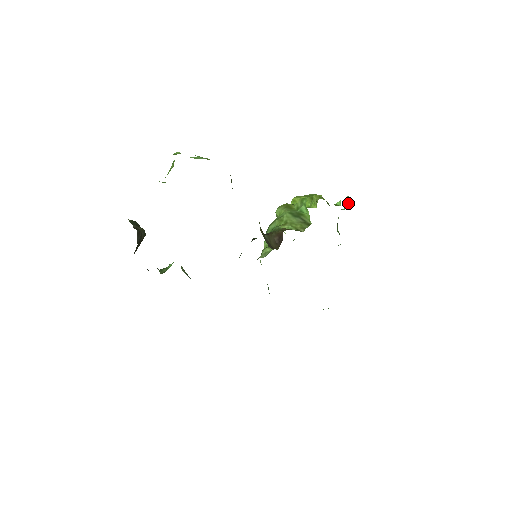
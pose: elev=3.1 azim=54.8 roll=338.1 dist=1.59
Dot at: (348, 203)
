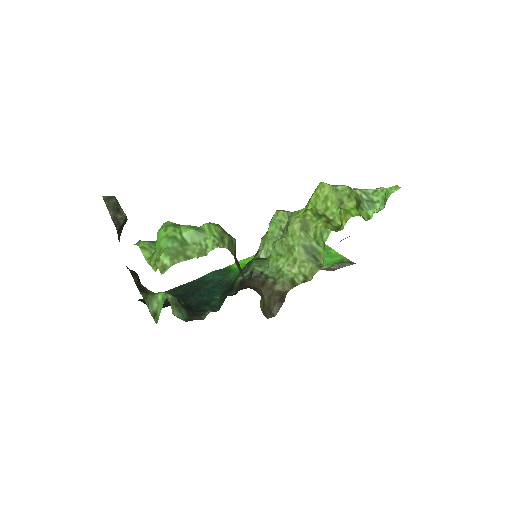
Dot at: (384, 205)
